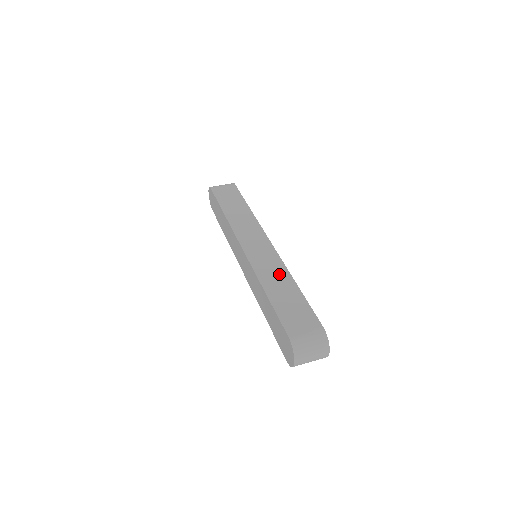
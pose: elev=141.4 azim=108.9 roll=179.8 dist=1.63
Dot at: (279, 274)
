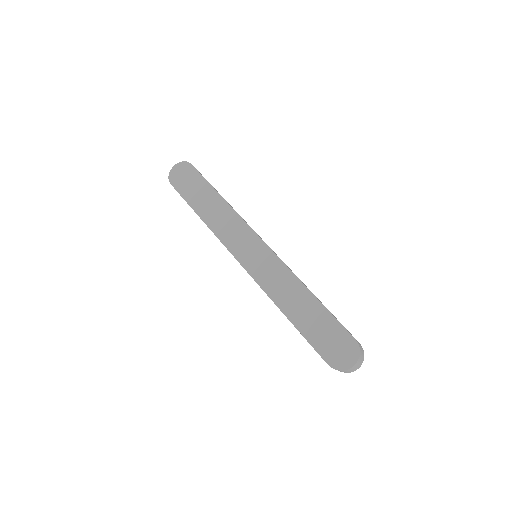
Dot at: occluded
